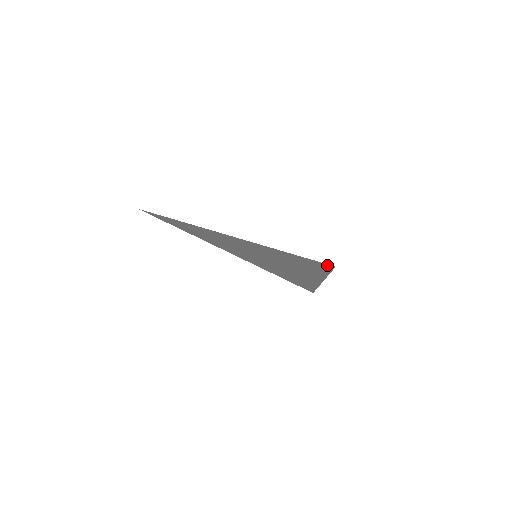
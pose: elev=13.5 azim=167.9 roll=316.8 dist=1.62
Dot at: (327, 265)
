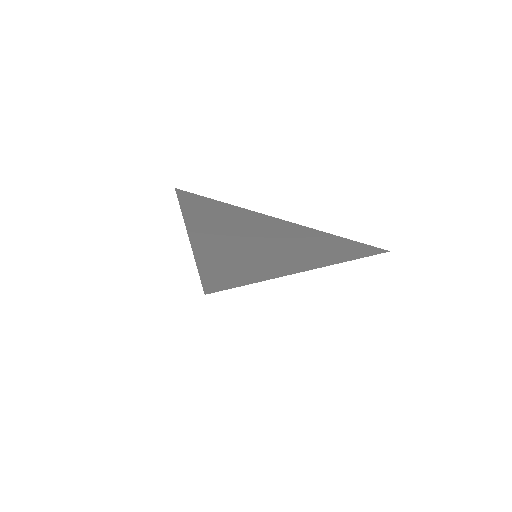
Dot at: (183, 195)
